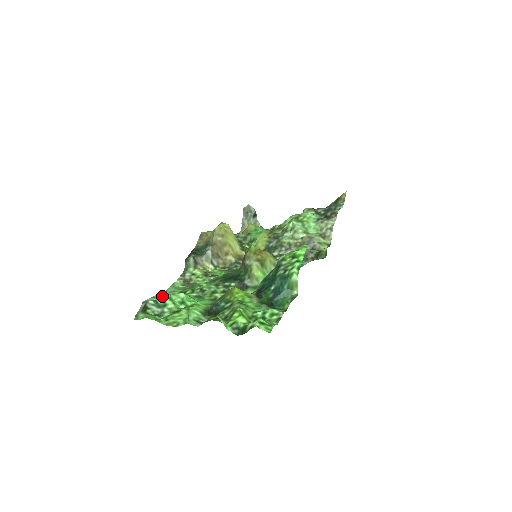
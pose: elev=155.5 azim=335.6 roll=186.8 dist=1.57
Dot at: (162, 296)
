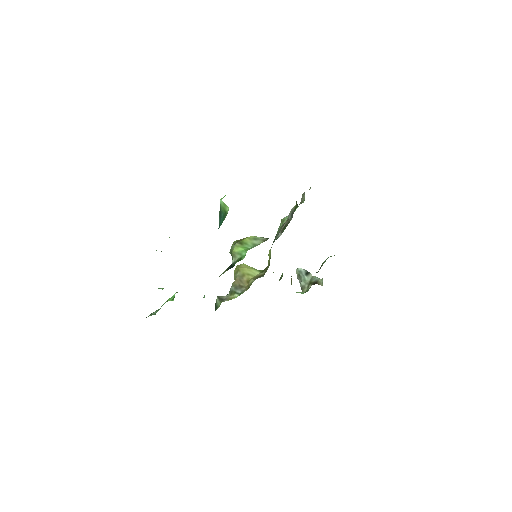
Dot at: (162, 305)
